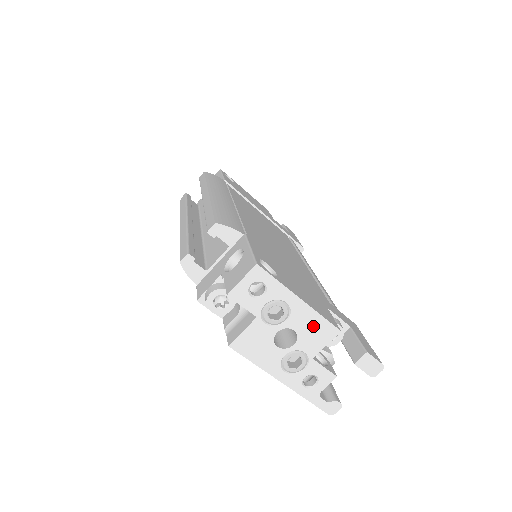
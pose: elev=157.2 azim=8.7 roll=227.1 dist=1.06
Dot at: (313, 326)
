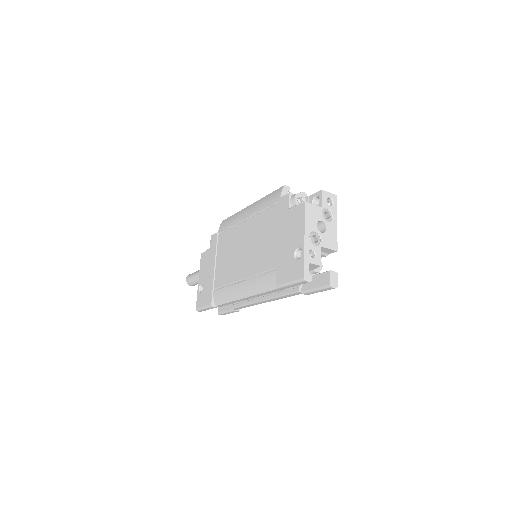
Dot at: (332, 236)
